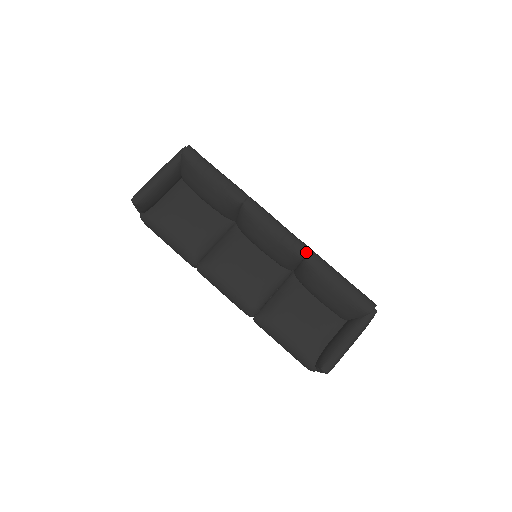
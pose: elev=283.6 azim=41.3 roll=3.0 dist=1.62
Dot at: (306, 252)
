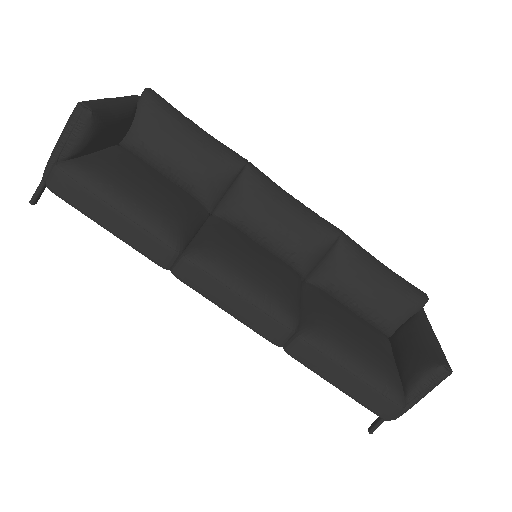
Dot at: (338, 229)
